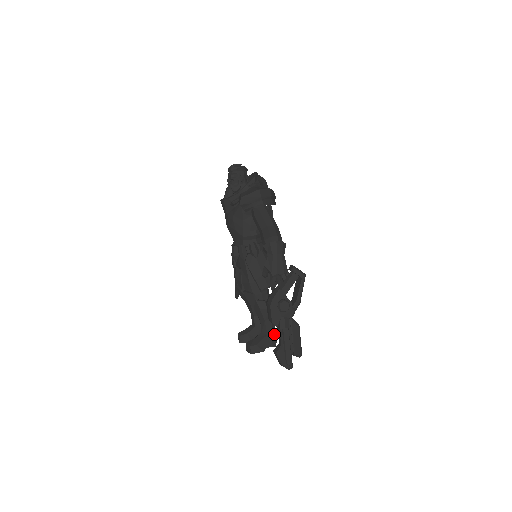
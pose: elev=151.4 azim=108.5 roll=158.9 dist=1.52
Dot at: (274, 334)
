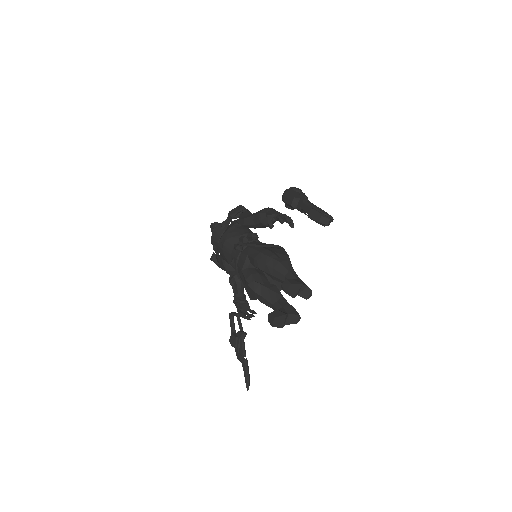
Dot at: occluded
